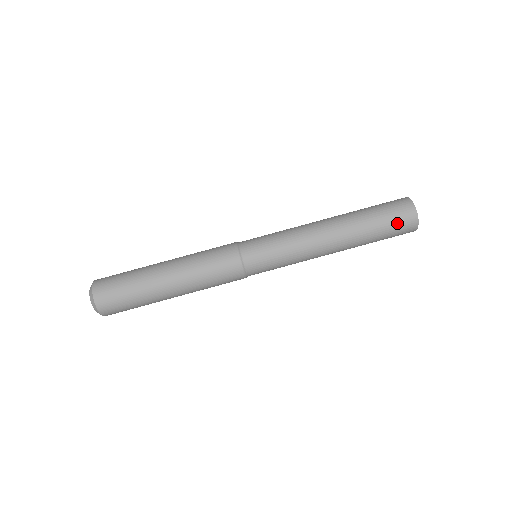
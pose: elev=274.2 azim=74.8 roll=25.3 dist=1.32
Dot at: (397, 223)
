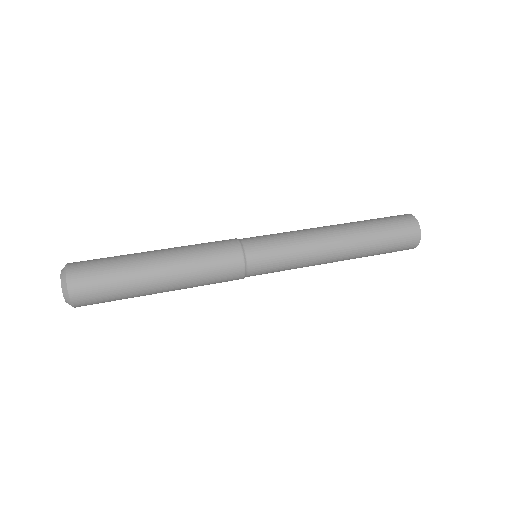
Dot at: (390, 217)
